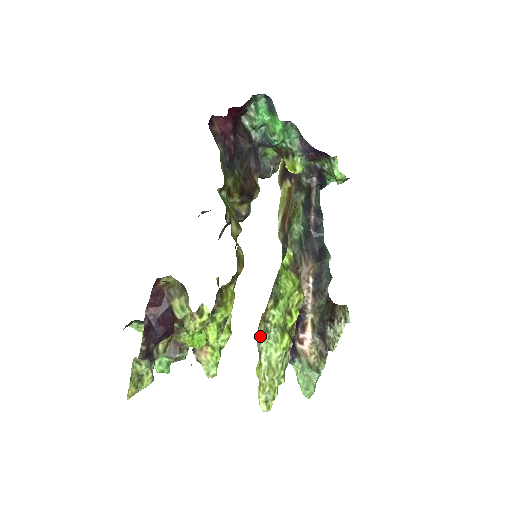
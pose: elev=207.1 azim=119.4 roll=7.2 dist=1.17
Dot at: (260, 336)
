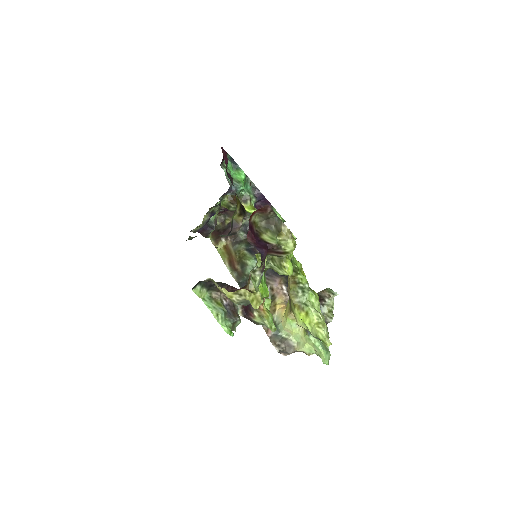
Dot at: (299, 292)
